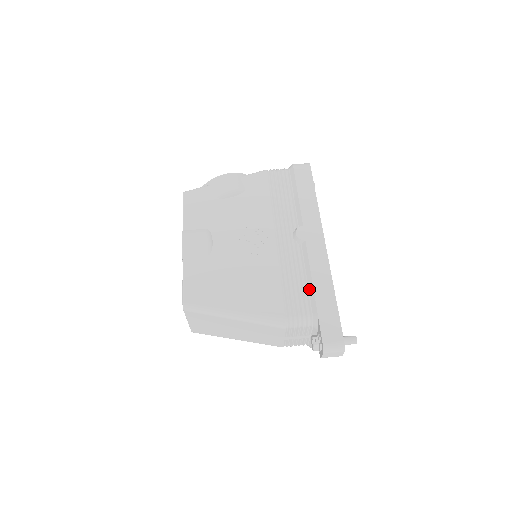
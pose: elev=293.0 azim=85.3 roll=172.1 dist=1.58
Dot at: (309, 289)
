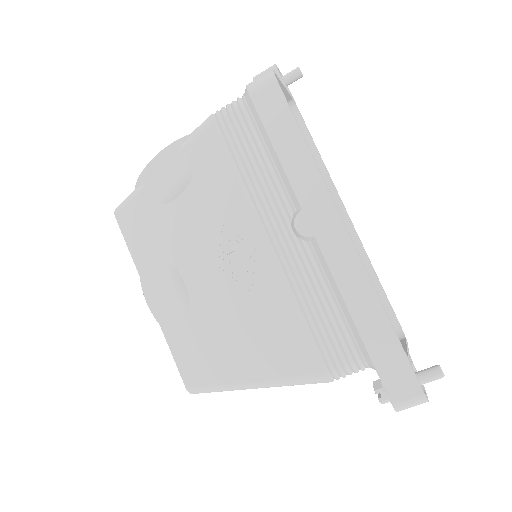
Dot at: (346, 318)
